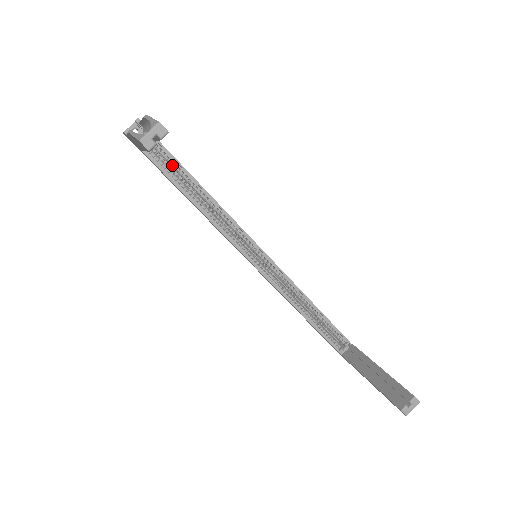
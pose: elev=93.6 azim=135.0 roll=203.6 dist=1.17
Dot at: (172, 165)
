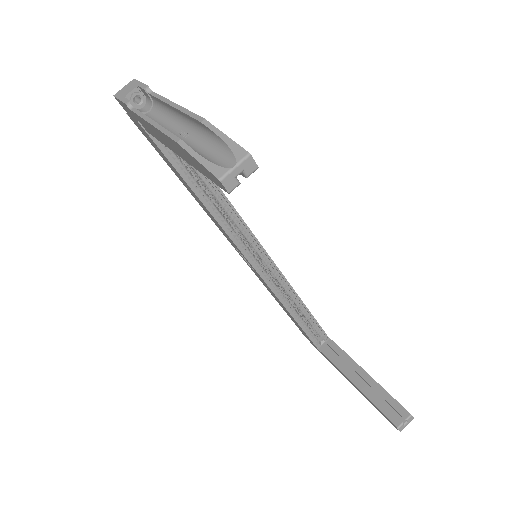
Dot at: occluded
